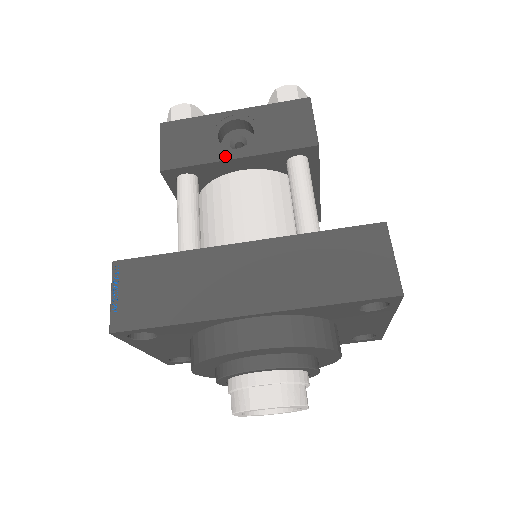
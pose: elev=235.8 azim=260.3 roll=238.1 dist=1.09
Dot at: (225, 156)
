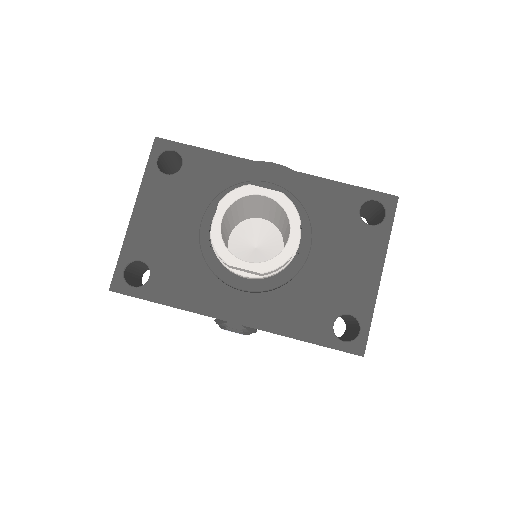
Dot at: occluded
